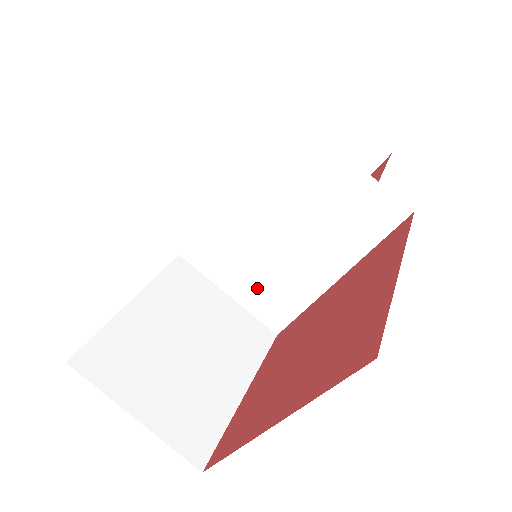
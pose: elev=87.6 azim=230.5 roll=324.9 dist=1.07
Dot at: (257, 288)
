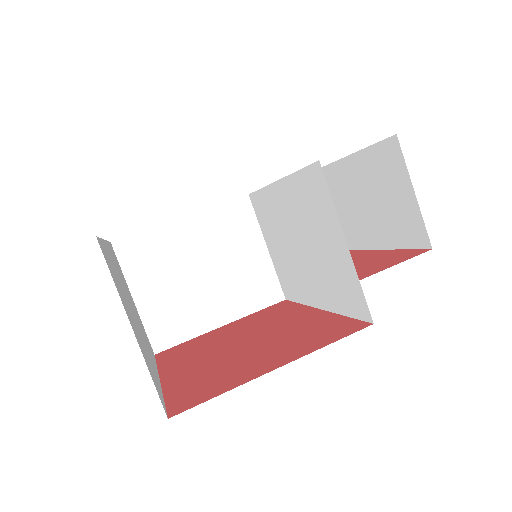
Dot at: (282, 262)
